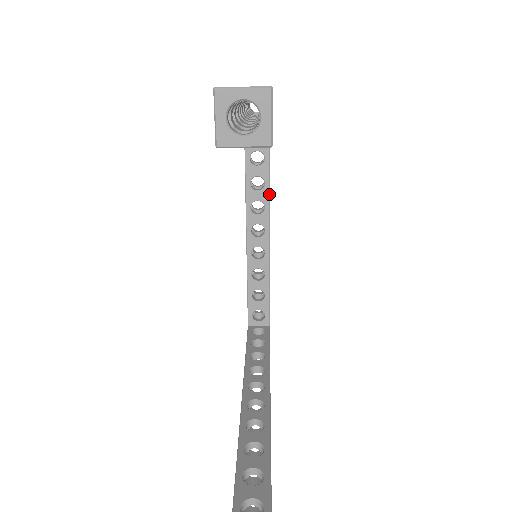
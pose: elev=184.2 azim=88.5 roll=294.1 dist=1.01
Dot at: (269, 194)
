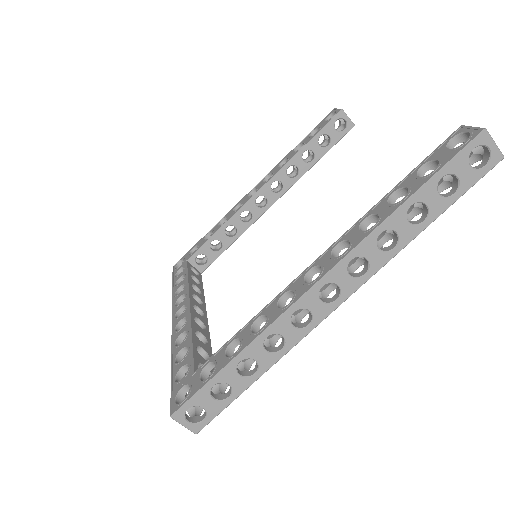
Dot at: occluded
